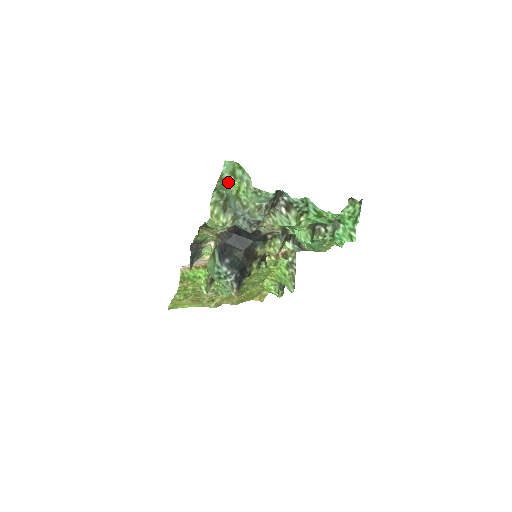
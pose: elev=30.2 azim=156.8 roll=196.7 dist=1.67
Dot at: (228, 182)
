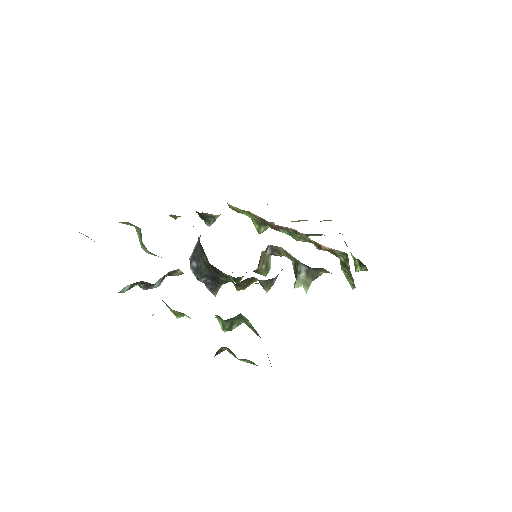
Dot at: occluded
